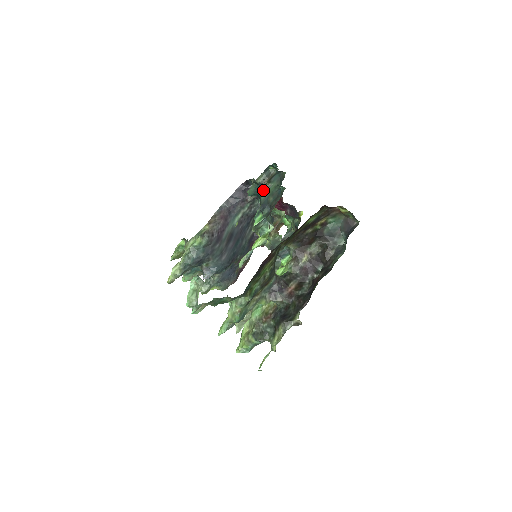
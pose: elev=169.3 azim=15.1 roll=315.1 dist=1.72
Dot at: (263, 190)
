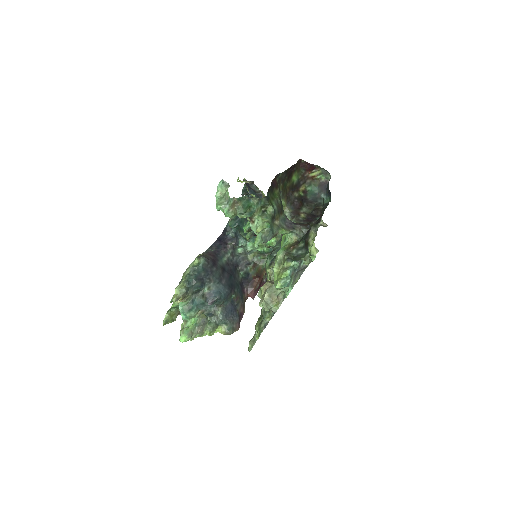
Dot at: occluded
